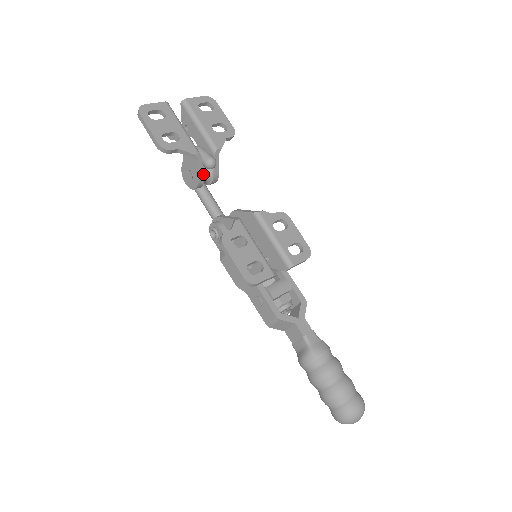
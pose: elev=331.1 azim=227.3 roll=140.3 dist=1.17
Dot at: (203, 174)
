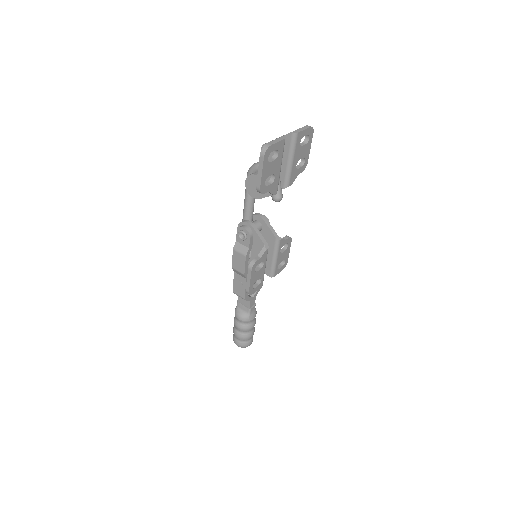
Dot at: occluded
